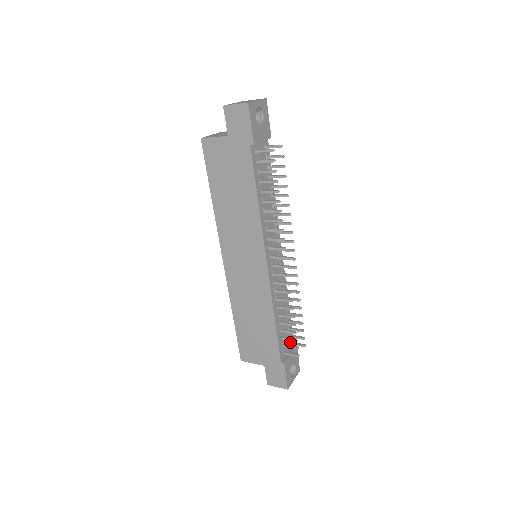
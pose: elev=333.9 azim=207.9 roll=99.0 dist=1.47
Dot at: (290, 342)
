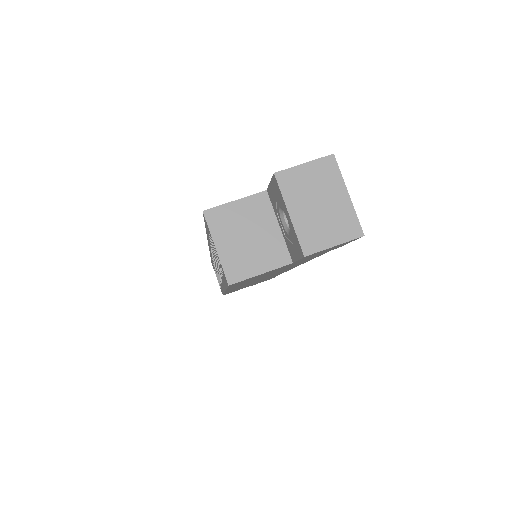
Dot at: occluded
